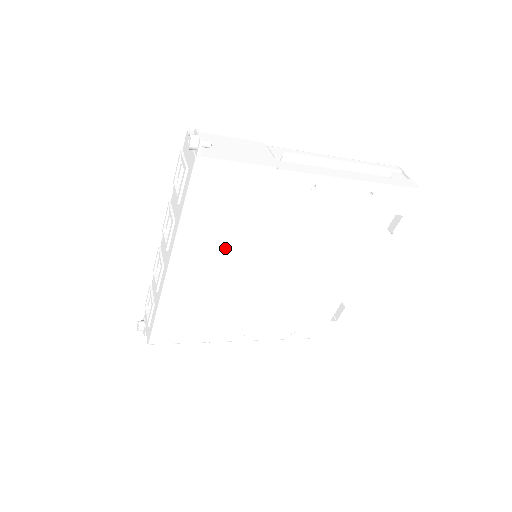
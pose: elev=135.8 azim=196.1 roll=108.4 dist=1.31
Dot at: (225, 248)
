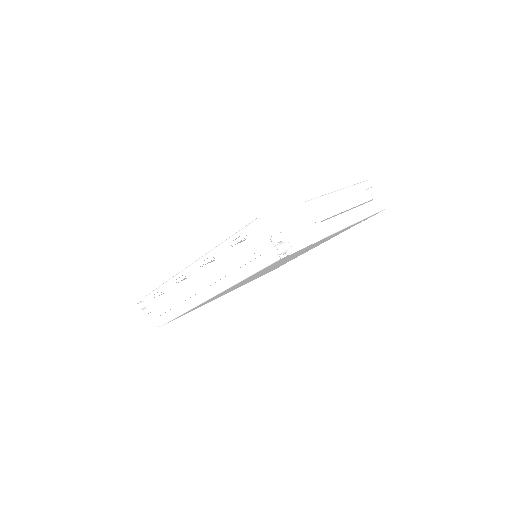
Dot at: occluded
